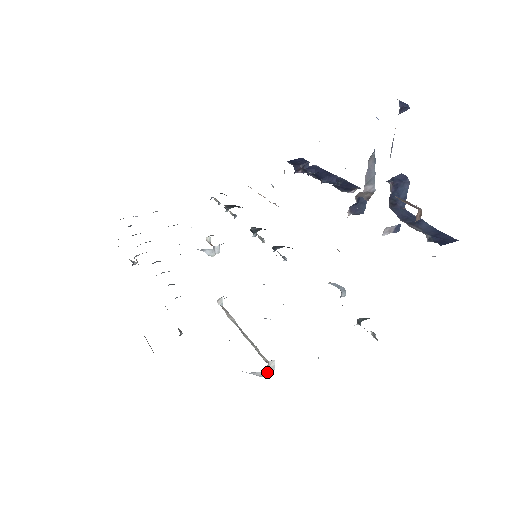
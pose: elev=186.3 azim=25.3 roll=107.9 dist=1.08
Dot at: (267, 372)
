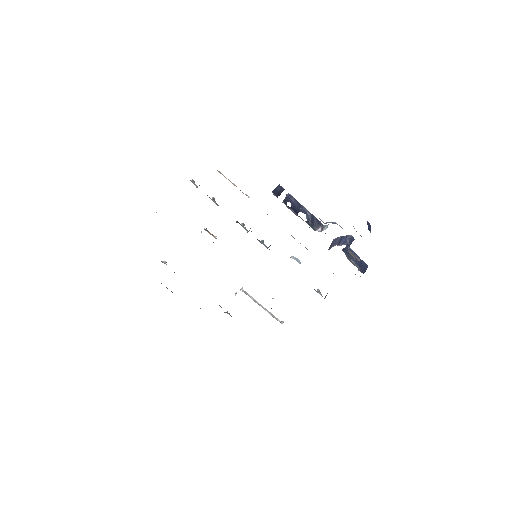
Dot at: occluded
